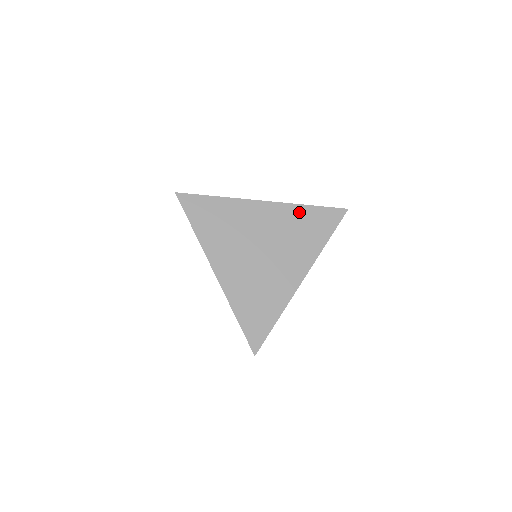
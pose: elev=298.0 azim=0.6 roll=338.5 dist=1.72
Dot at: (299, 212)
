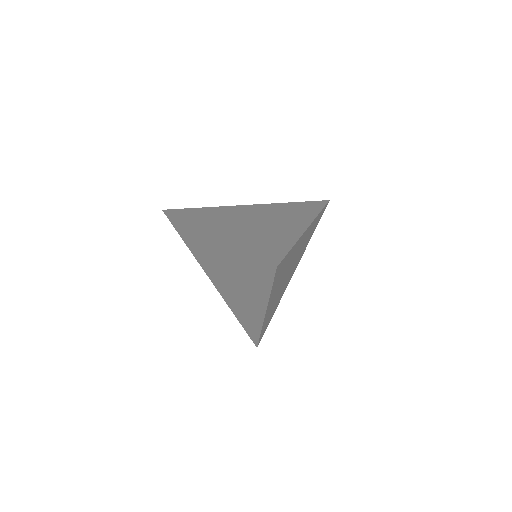
Dot at: (284, 205)
